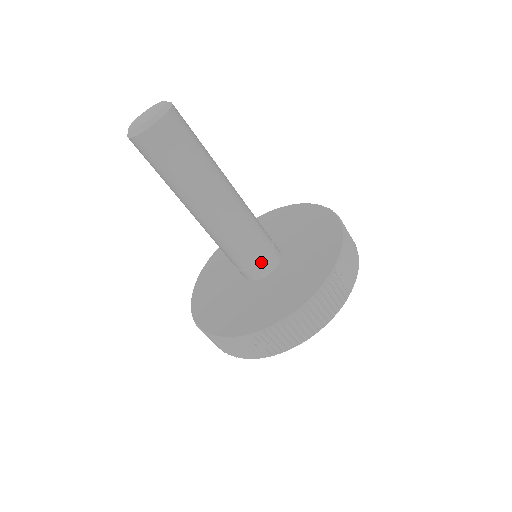
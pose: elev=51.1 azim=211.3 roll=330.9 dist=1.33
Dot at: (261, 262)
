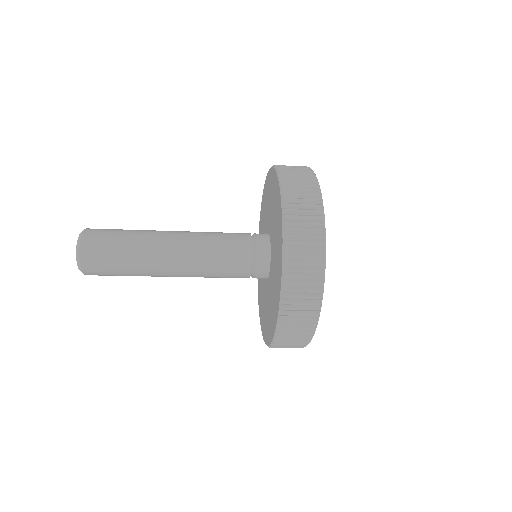
Dot at: (253, 267)
